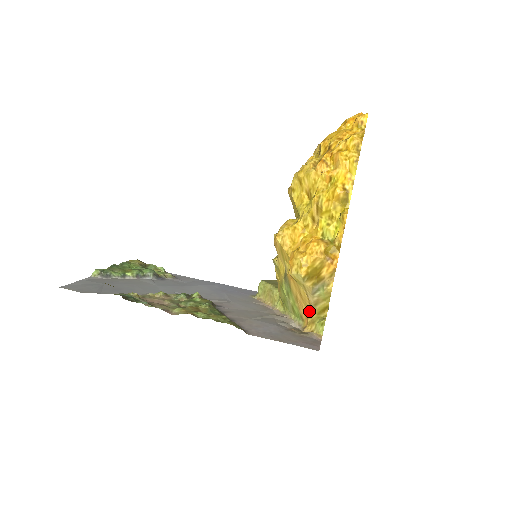
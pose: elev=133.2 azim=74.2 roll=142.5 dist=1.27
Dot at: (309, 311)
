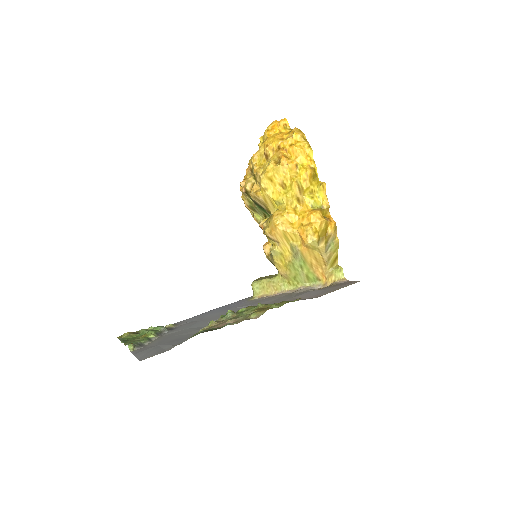
Dot at: (324, 268)
